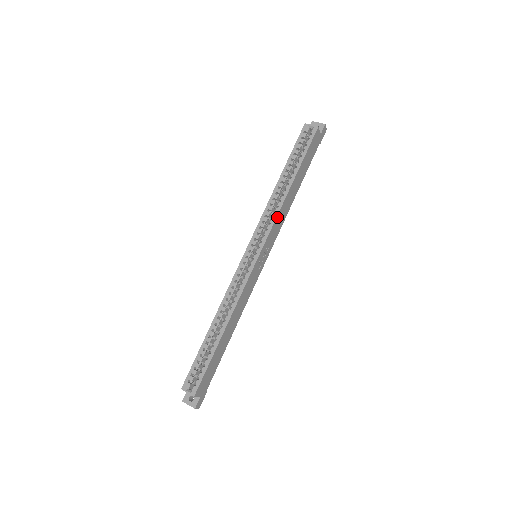
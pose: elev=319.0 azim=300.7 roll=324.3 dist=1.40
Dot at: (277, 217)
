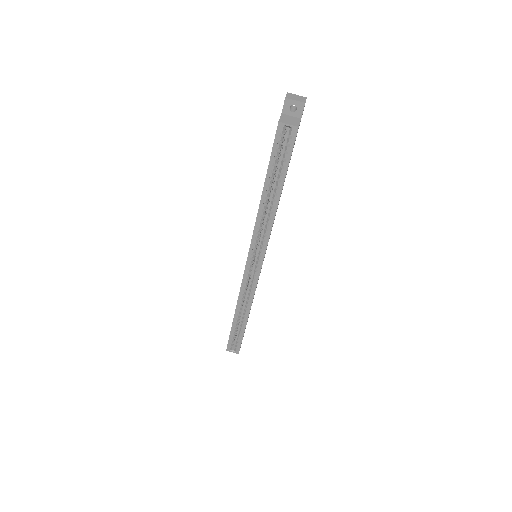
Dot at: (270, 232)
